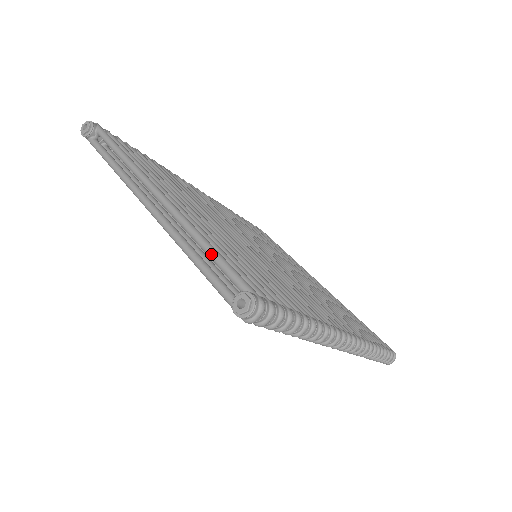
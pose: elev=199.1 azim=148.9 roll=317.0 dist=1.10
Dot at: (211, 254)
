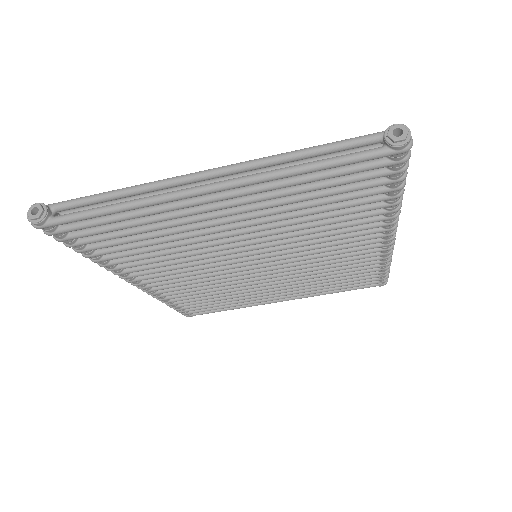
Dot at: (322, 147)
